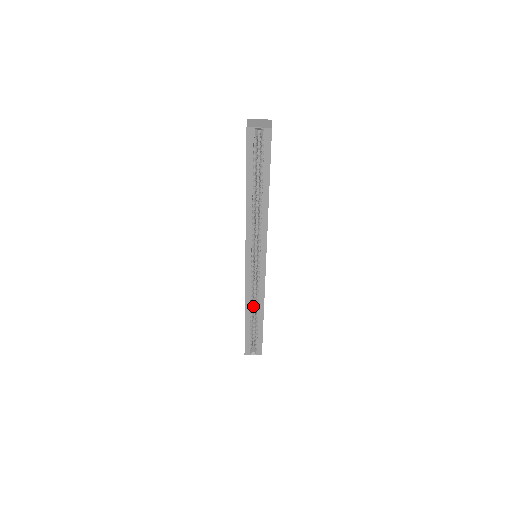
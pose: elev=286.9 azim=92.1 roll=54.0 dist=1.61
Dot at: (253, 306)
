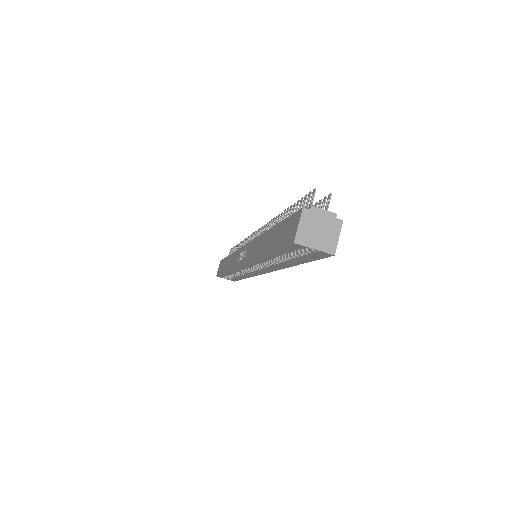
Dot at: occluded
